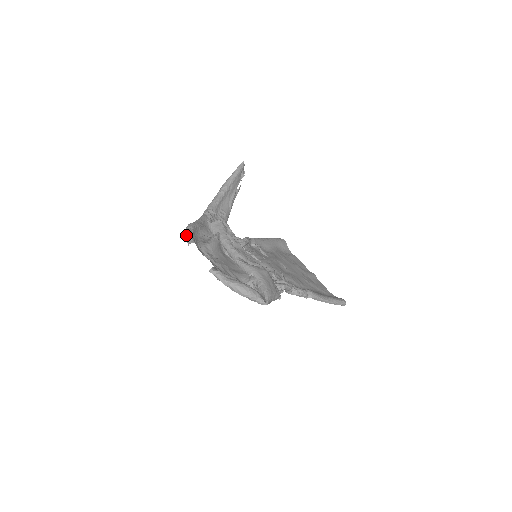
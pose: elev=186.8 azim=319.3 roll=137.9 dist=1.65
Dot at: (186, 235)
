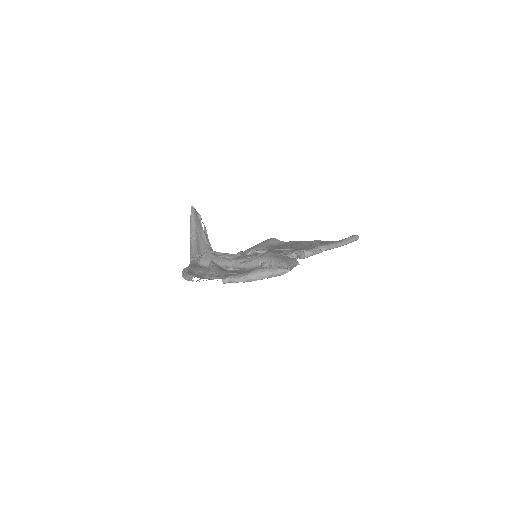
Dot at: (185, 277)
